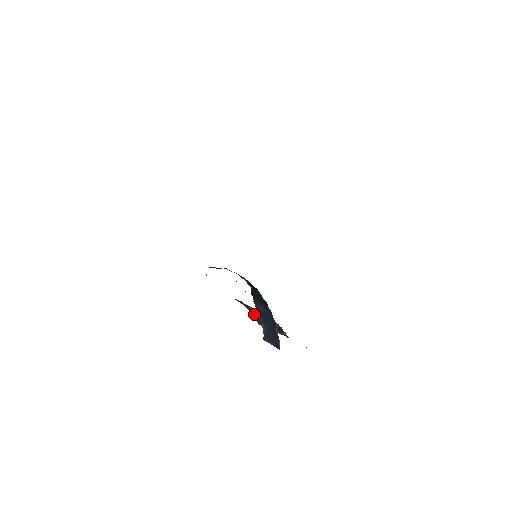
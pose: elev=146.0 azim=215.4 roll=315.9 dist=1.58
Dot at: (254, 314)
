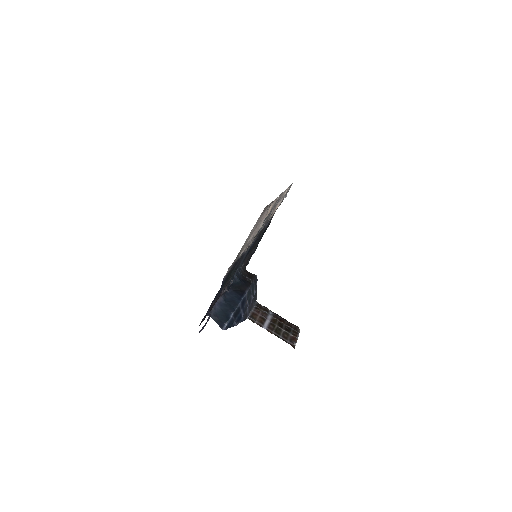
Dot at: (257, 313)
